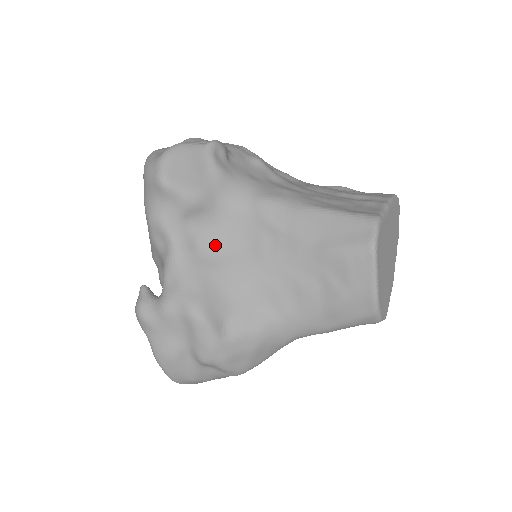
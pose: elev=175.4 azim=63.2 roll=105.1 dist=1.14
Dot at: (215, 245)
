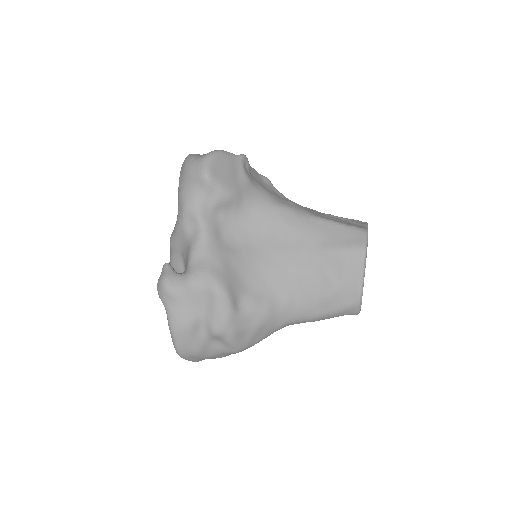
Dot at: (235, 236)
